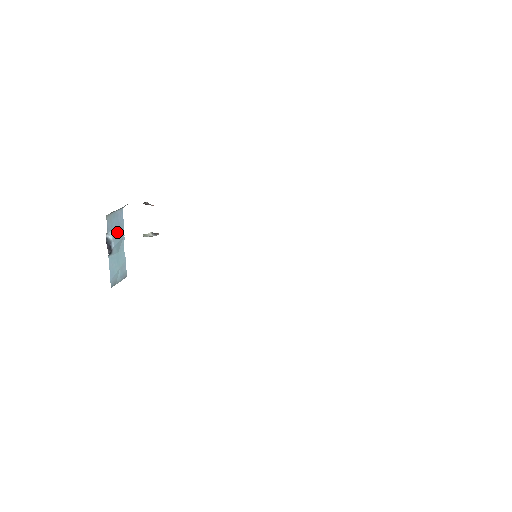
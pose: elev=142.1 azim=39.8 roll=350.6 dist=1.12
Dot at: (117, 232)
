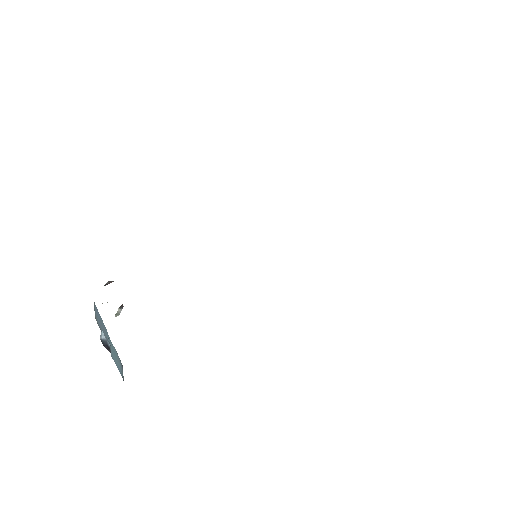
Dot at: (103, 328)
